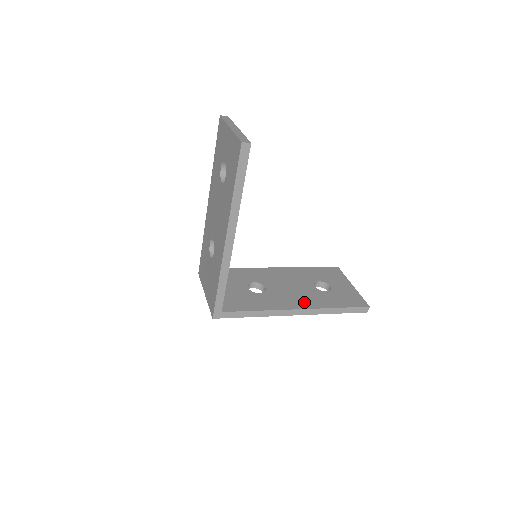
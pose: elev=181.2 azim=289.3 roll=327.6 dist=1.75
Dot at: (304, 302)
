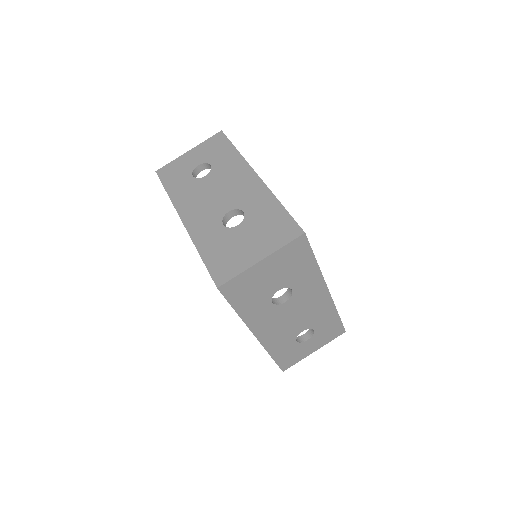
Dot at: occluded
